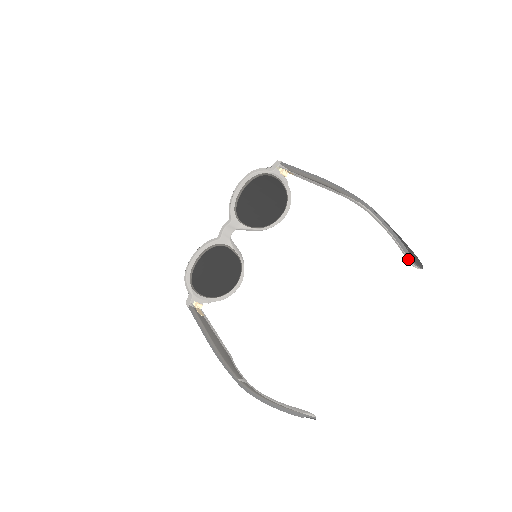
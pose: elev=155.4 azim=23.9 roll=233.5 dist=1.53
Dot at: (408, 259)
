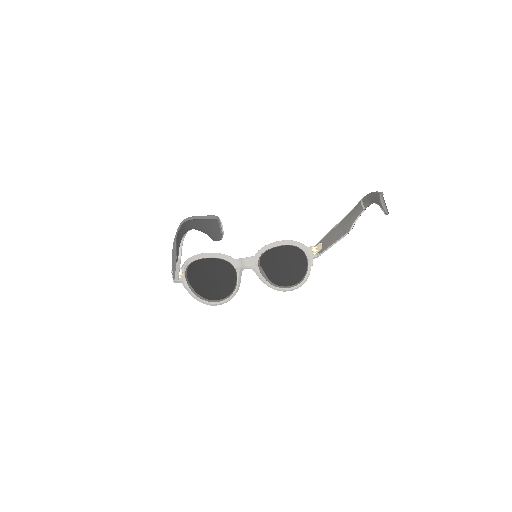
Dot at: (379, 194)
